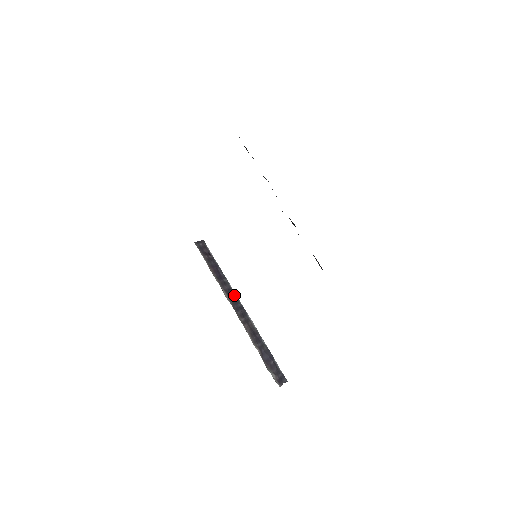
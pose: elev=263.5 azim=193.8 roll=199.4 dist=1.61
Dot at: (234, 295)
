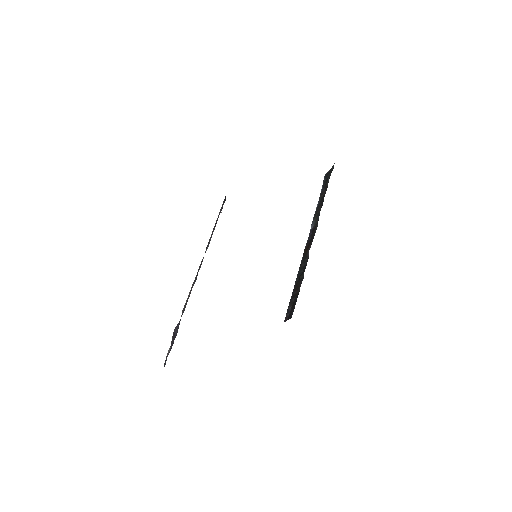
Dot at: occluded
